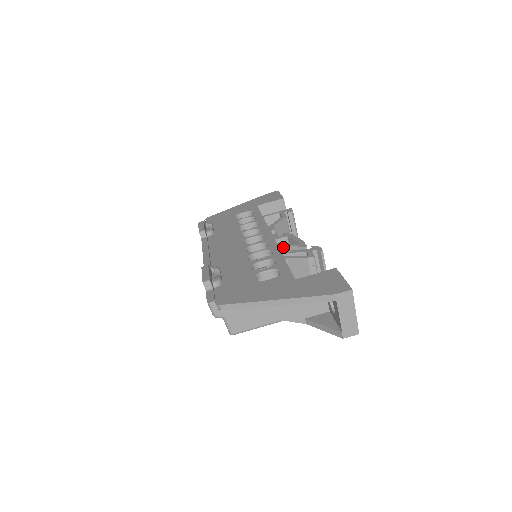
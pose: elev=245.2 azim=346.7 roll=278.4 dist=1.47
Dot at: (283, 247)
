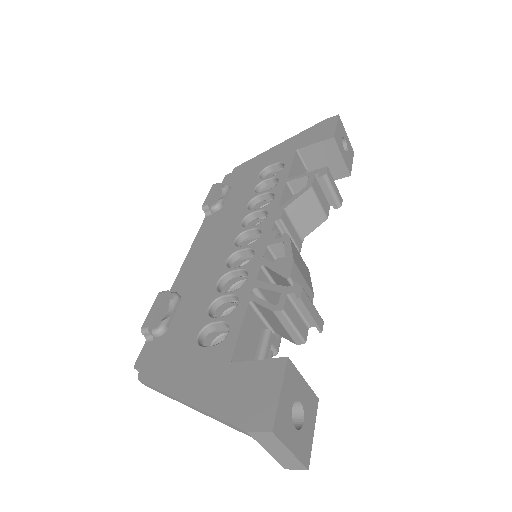
Dot at: (266, 267)
